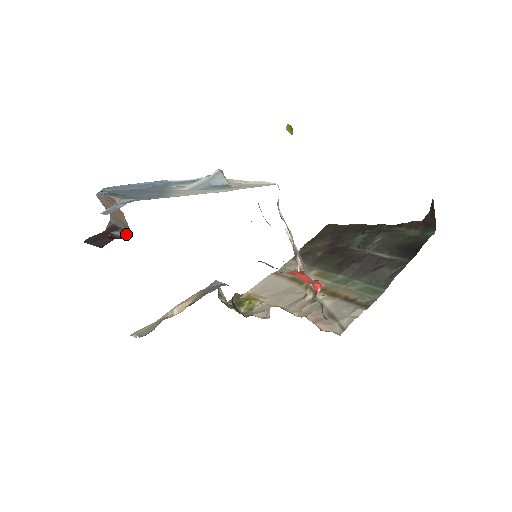
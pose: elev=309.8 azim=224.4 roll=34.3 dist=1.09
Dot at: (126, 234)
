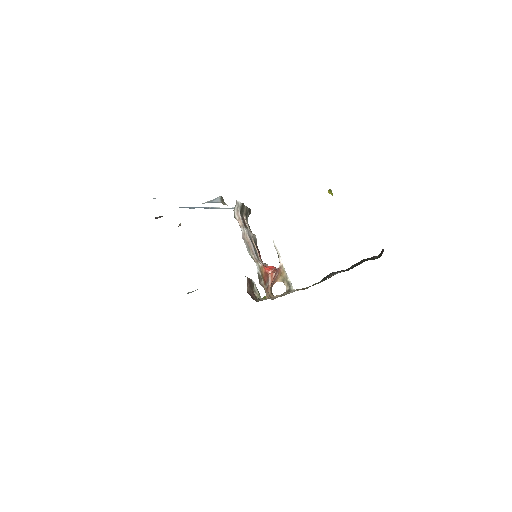
Dot at: (160, 217)
